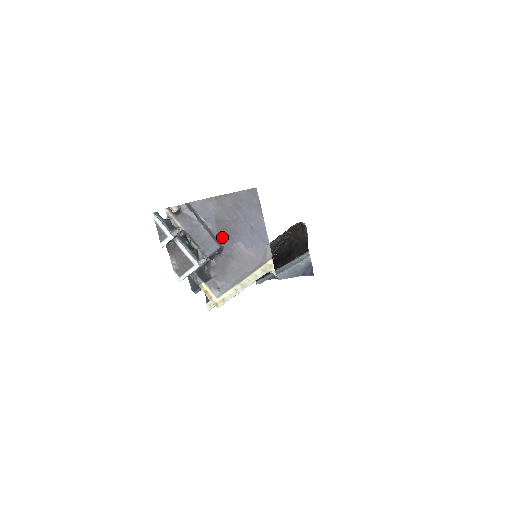
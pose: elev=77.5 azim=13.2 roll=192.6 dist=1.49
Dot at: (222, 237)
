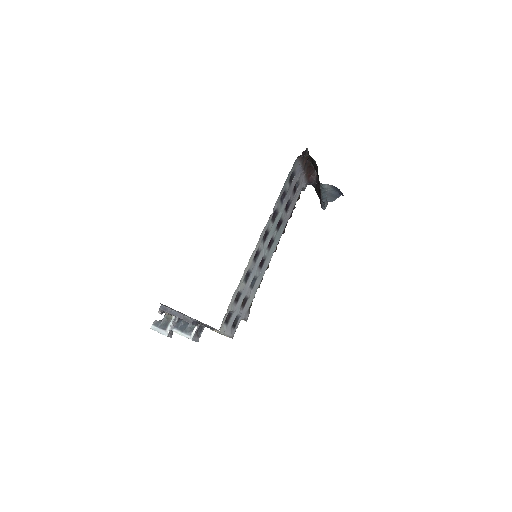
Dot at: (188, 316)
